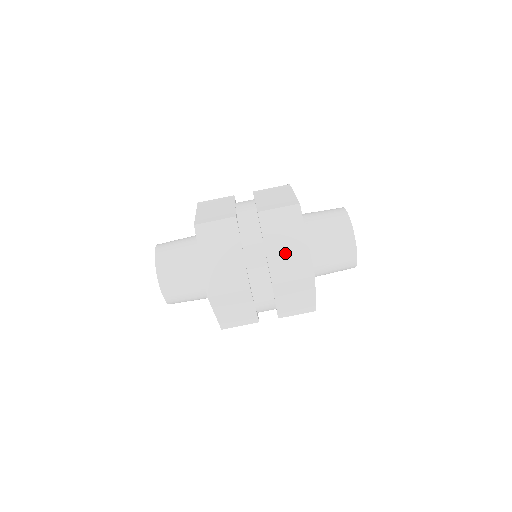
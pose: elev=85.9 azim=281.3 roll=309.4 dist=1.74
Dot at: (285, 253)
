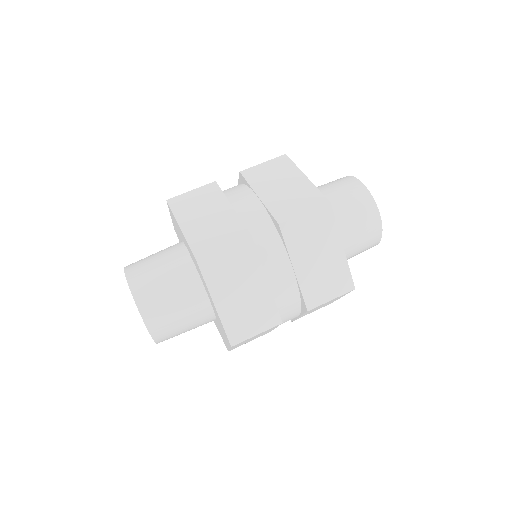
Dot at: (319, 270)
